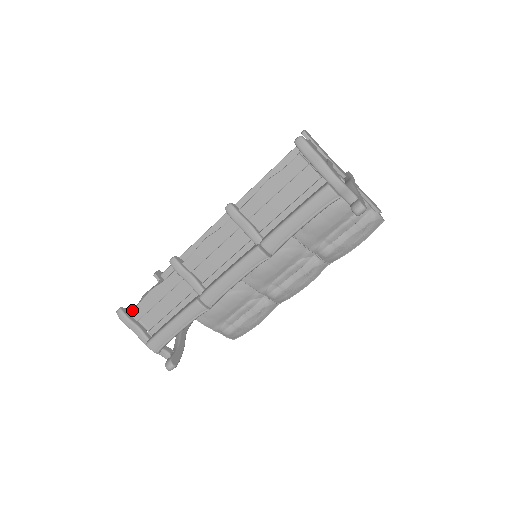
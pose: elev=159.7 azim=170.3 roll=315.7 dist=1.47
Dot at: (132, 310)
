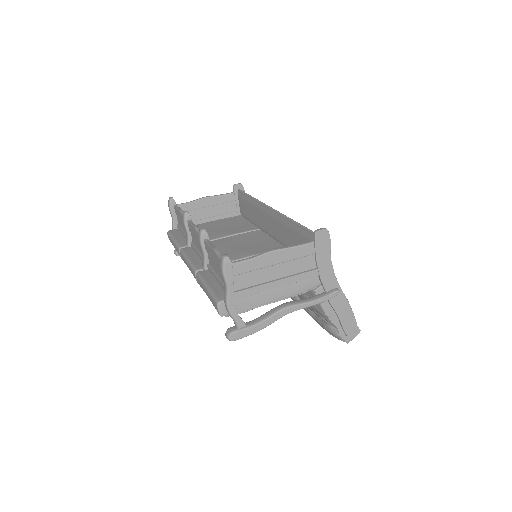
Dot at: (175, 206)
